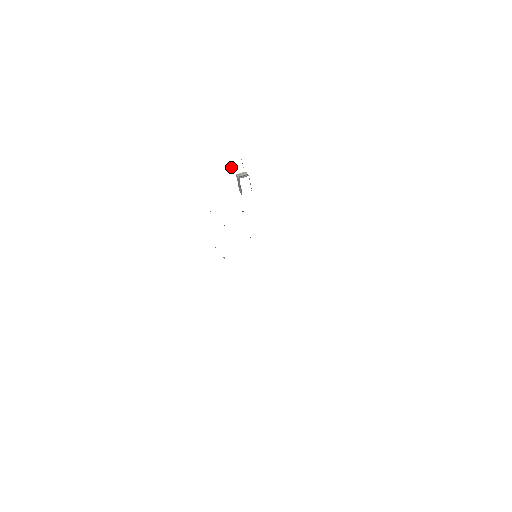
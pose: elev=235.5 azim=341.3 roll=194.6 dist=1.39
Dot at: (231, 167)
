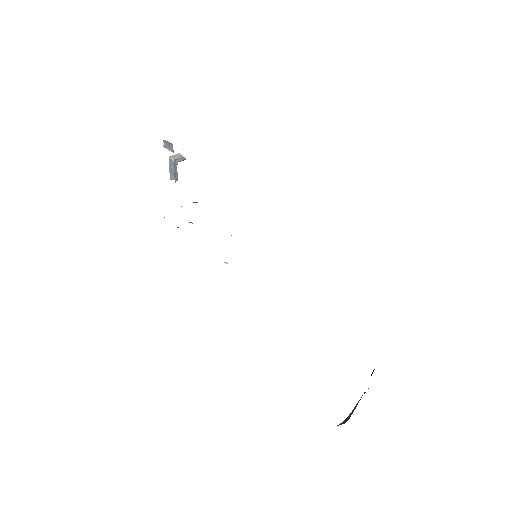
Dot at: occluded
